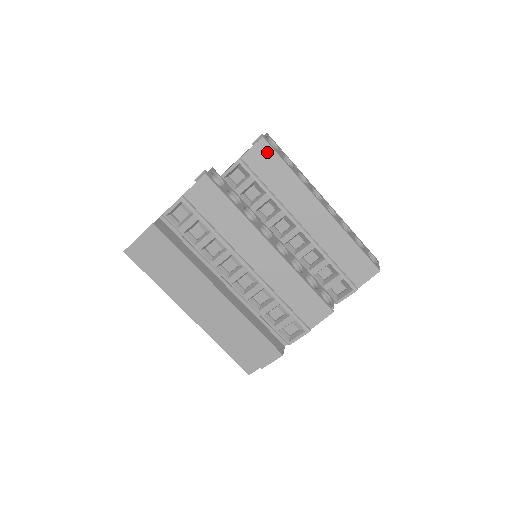
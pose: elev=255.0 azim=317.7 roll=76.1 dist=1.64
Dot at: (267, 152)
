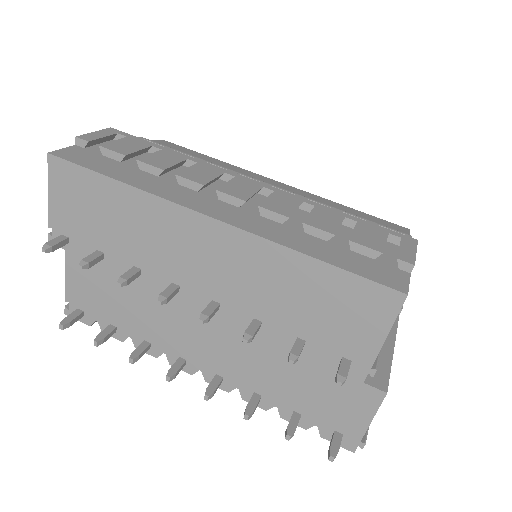
Dot at: occluded
